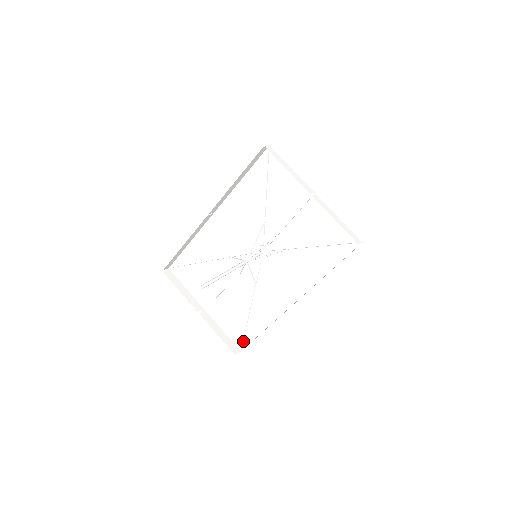
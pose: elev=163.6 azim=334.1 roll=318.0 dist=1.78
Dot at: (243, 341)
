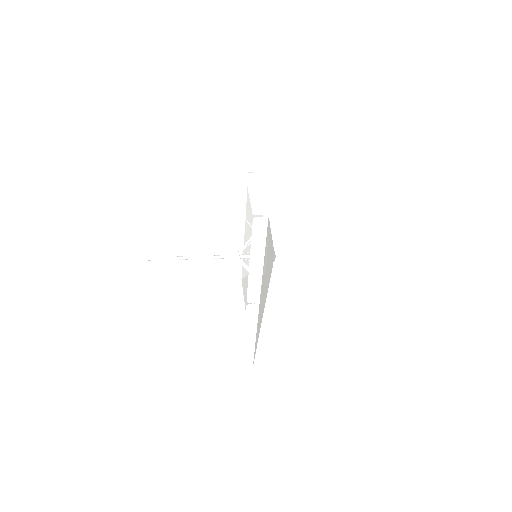
Dot at: occluded
